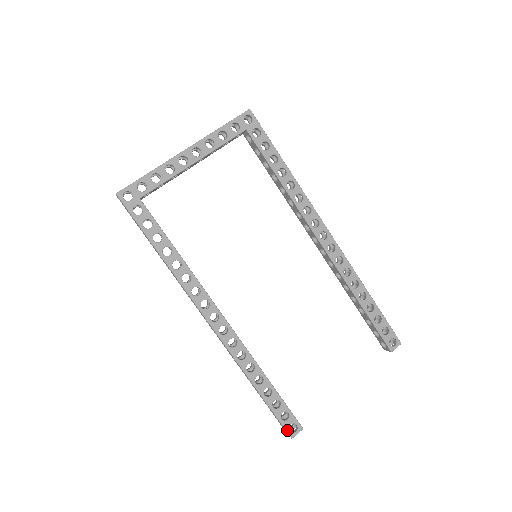
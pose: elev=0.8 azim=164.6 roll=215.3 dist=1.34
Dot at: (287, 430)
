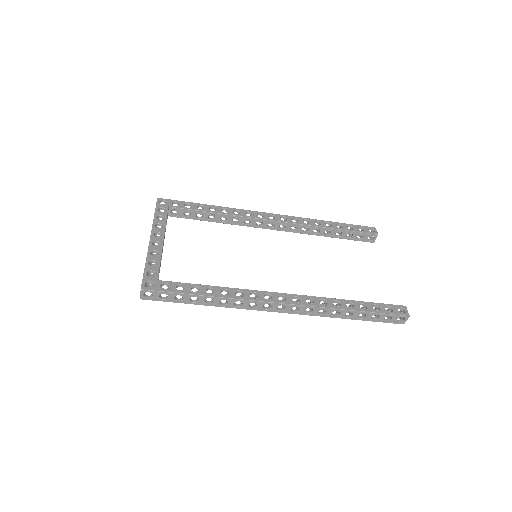
Dot at: (401, 315)
